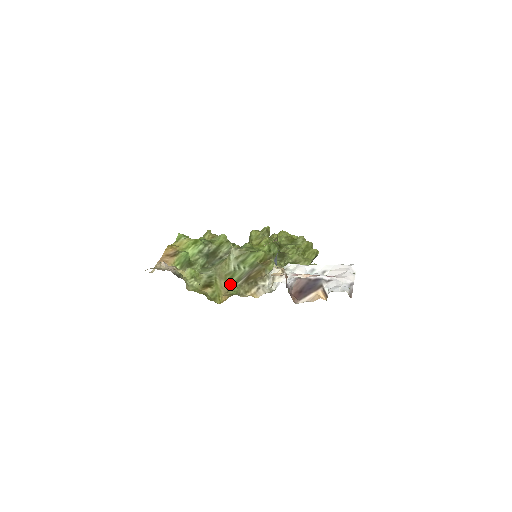
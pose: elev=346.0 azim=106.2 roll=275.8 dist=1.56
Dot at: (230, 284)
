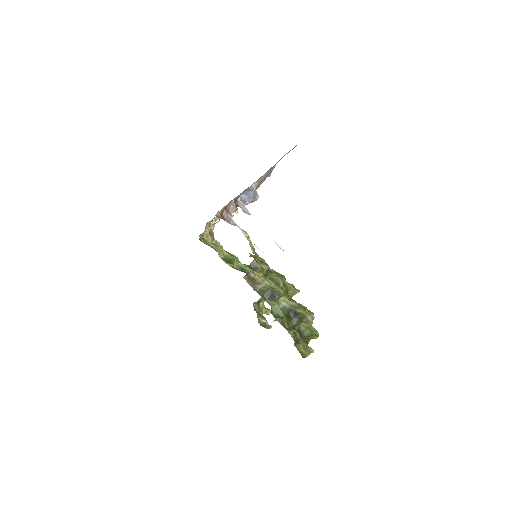
Dot at: occluded
